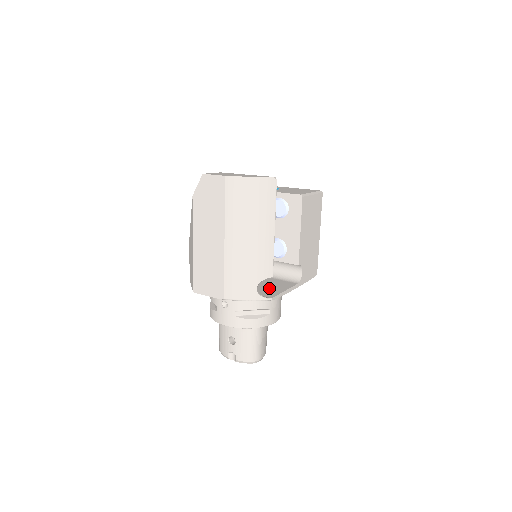
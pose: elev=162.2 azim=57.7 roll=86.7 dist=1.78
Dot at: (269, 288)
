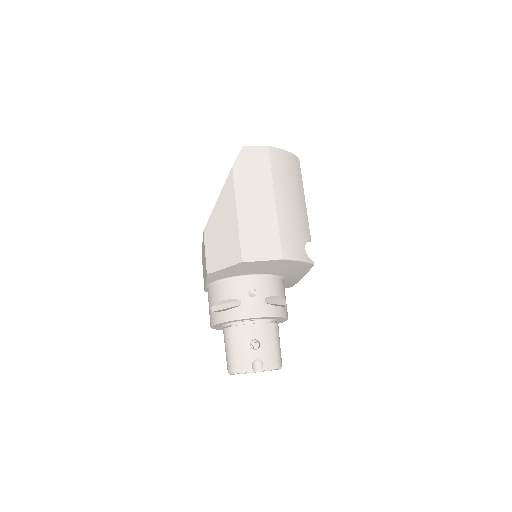
Dot at: occluded
